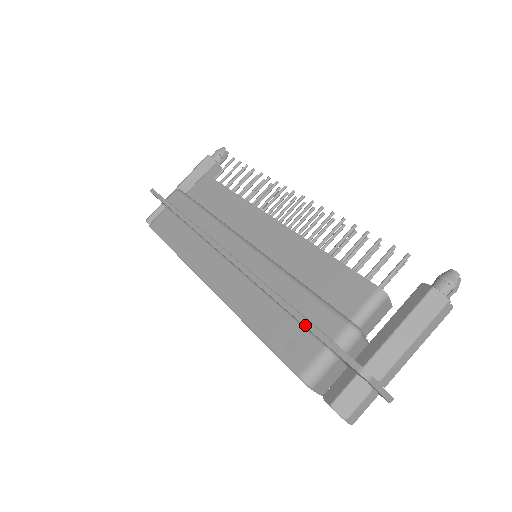
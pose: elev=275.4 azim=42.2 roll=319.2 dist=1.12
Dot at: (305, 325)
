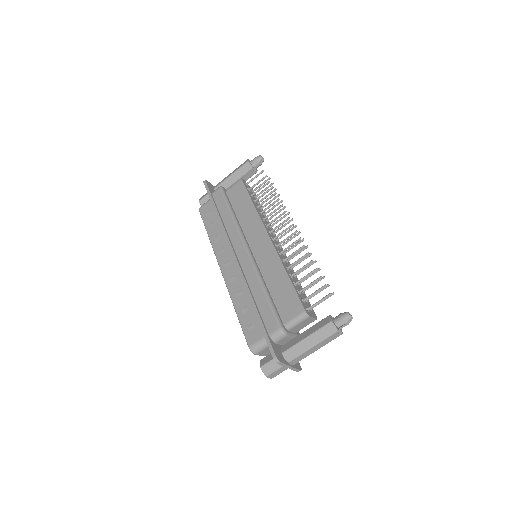
Dot at: (259, 321)
